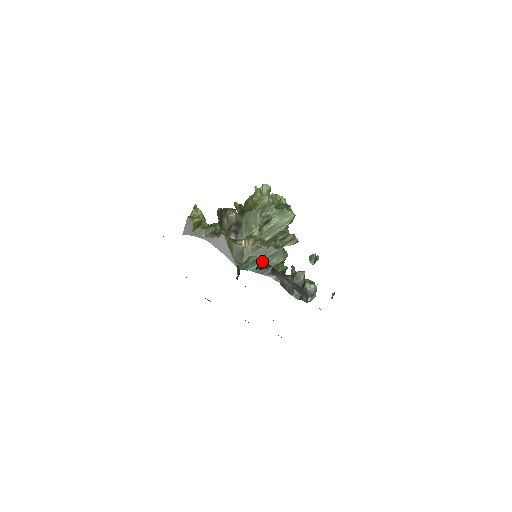
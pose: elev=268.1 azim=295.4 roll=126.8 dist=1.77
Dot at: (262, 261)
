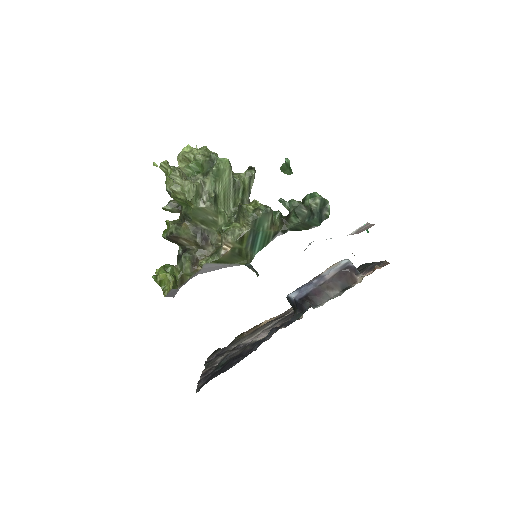
Dot at: (257, 238)
